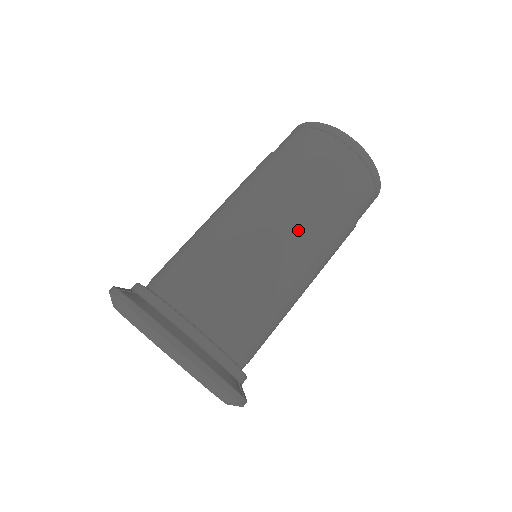
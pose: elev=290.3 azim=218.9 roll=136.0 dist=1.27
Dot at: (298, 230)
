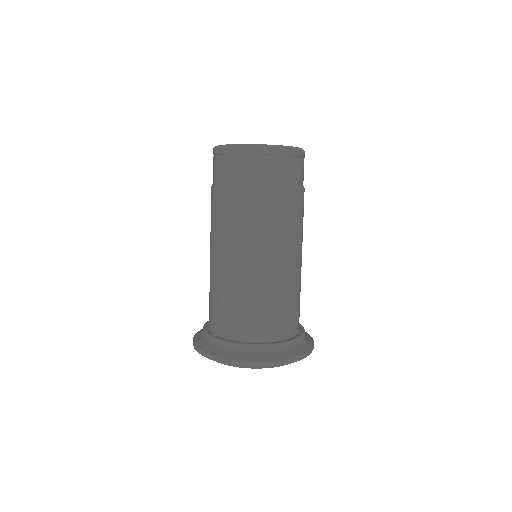
Dot at: (274, 241)
